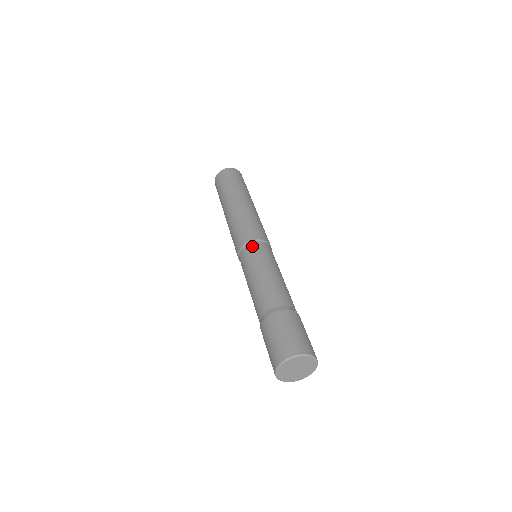
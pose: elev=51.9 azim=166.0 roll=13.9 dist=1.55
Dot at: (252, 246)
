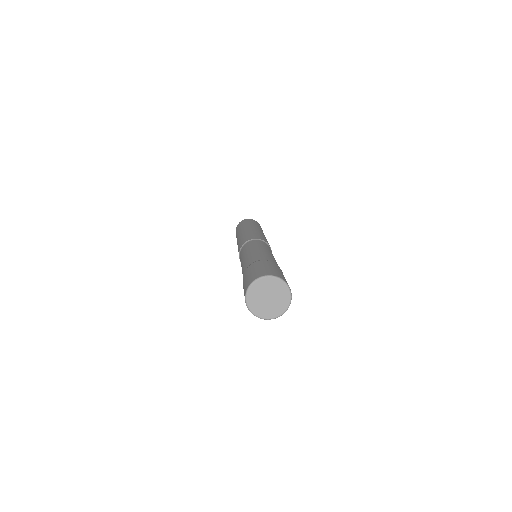
Dot at: (252, 241)
